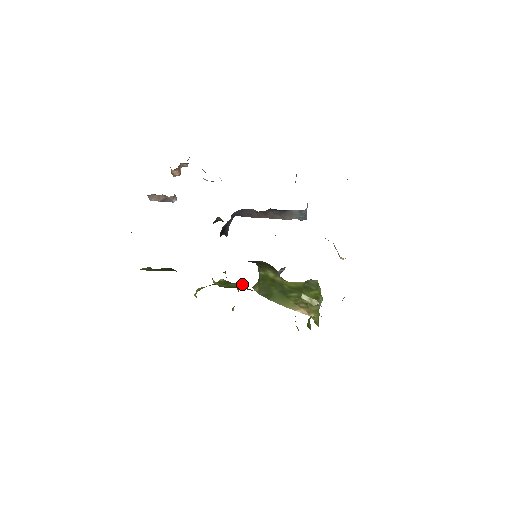
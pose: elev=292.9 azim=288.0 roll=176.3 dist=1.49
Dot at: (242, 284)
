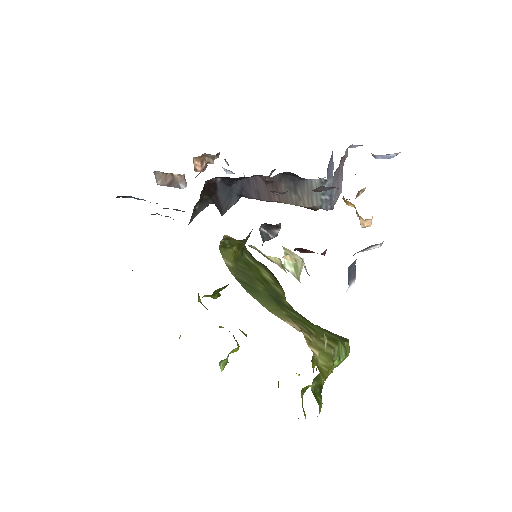
Dot at: (243, 332)
